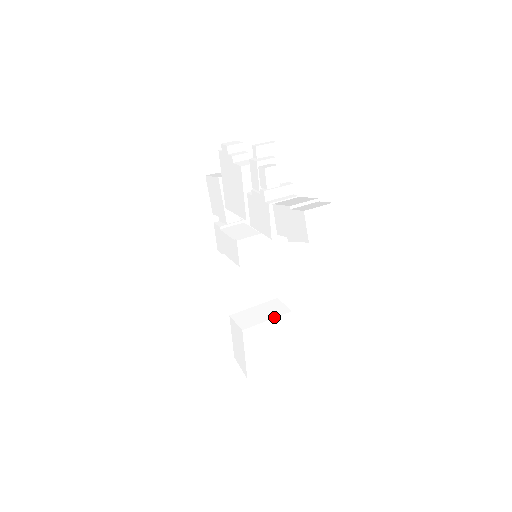
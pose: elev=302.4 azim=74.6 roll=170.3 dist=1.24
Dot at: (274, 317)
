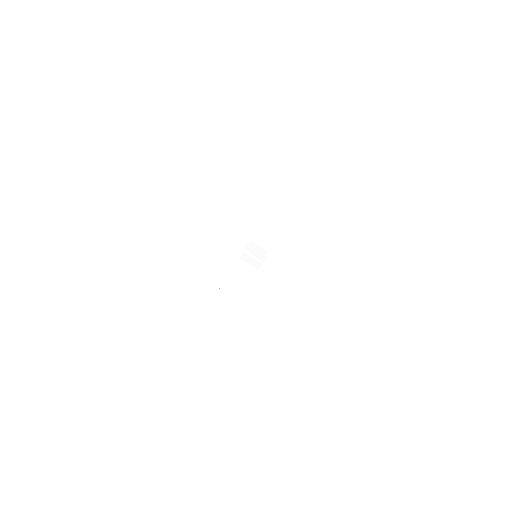
Dot at: (247, 295)
